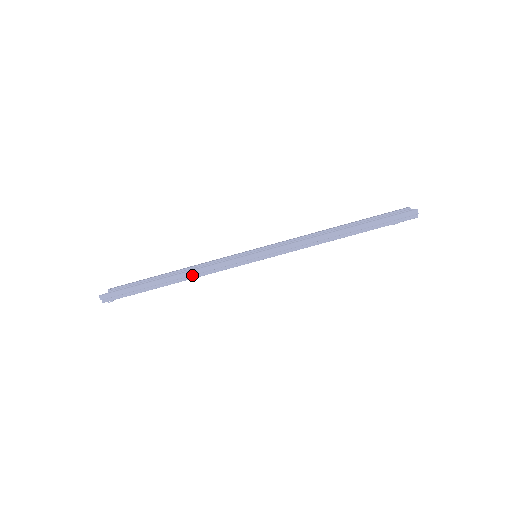
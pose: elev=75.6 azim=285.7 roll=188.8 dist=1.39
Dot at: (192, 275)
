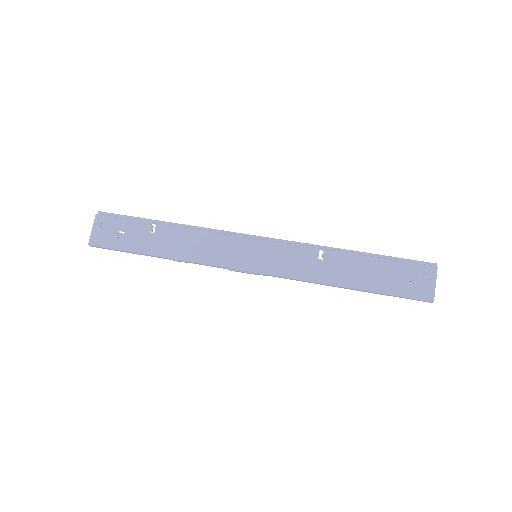
Dot at: (192, 229)
